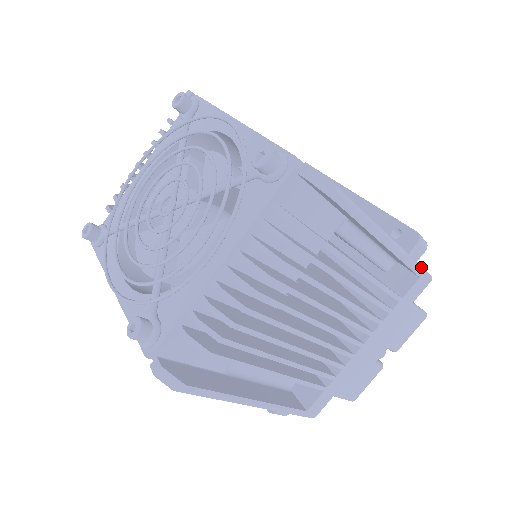
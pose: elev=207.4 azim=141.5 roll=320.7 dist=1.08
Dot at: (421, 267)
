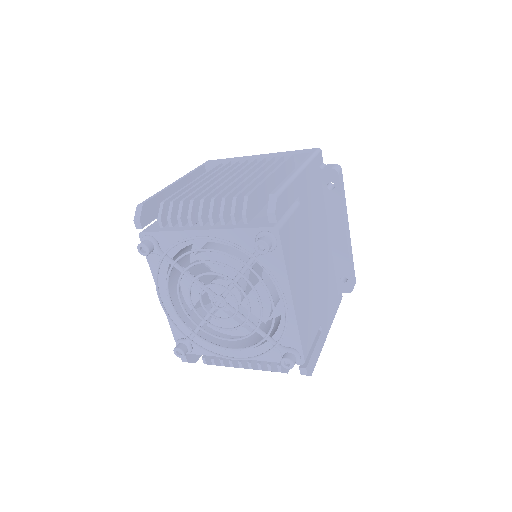
Dot at: occluded
